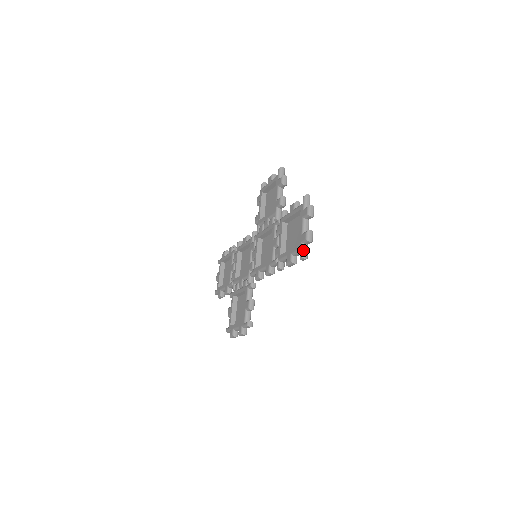
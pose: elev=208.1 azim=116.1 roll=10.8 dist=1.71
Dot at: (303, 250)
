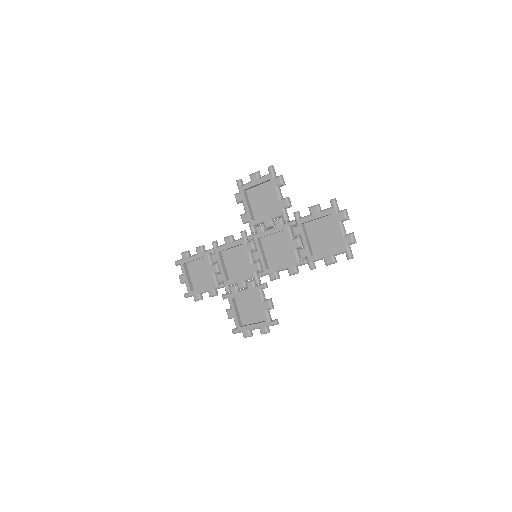
Dot at: (350, 251)
